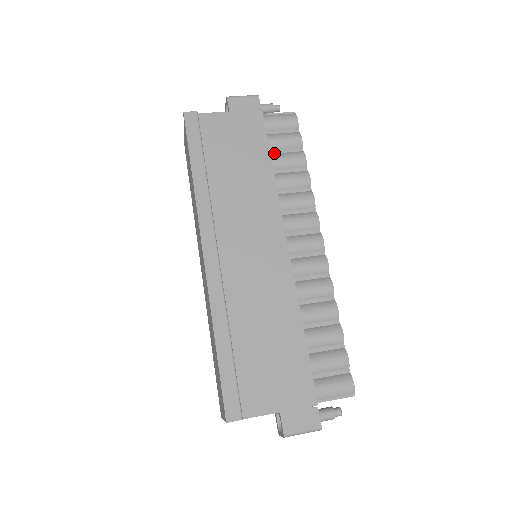
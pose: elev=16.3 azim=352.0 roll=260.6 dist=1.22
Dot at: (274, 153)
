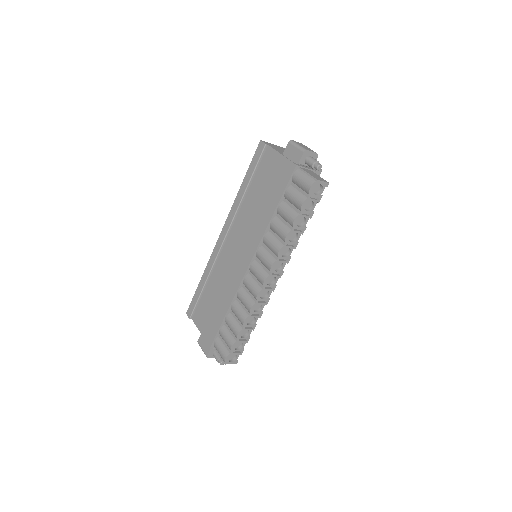
Dot at: (286, 202)
